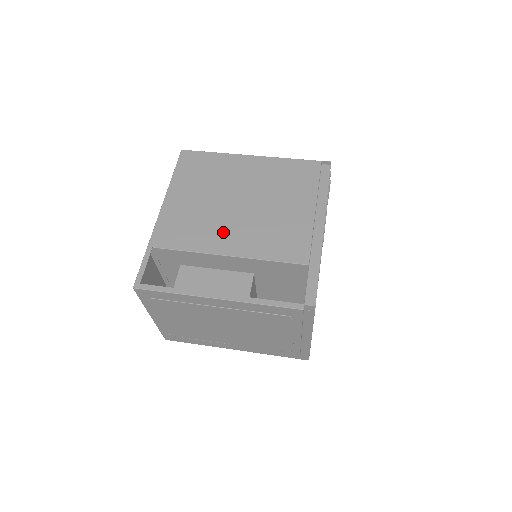
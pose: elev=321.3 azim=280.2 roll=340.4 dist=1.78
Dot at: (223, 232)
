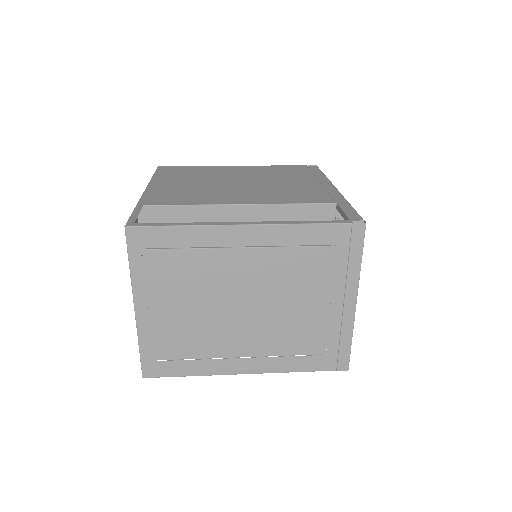
Dot at: (227, 194)
